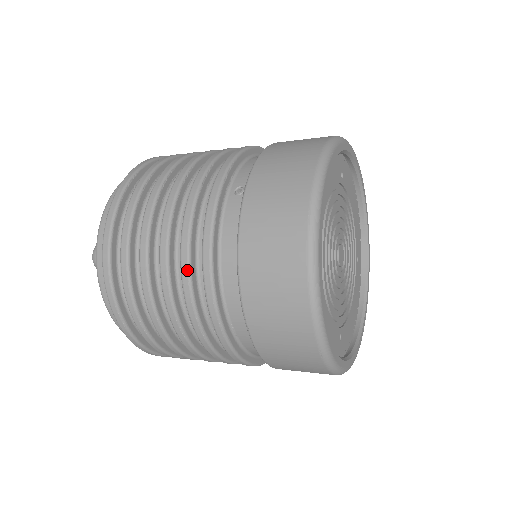
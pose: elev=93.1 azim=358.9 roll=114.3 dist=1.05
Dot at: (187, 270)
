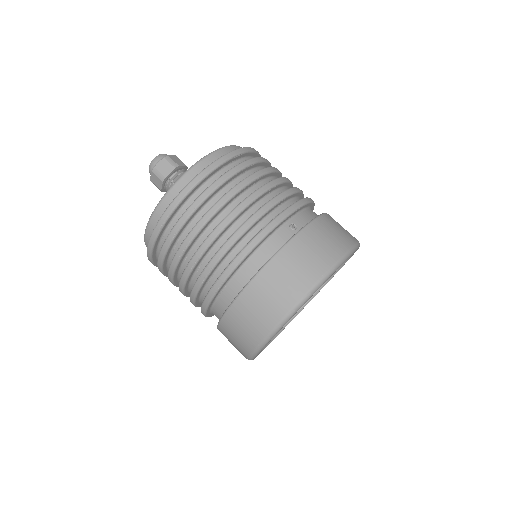
Dot at: (232, 243)
